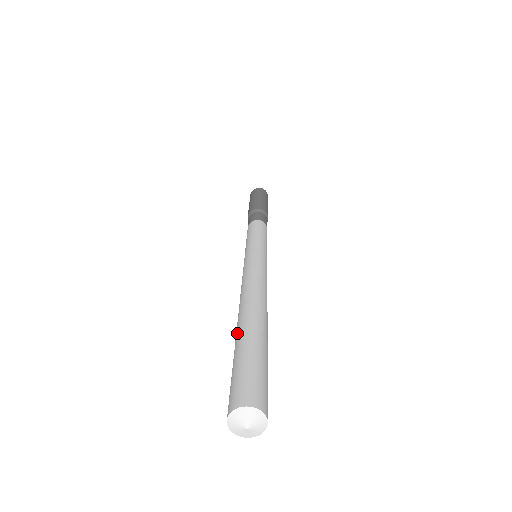
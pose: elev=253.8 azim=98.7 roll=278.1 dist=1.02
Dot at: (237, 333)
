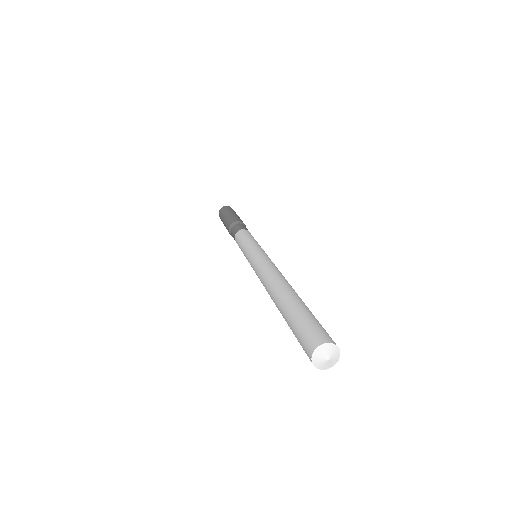
Dot at: (287, 301)
